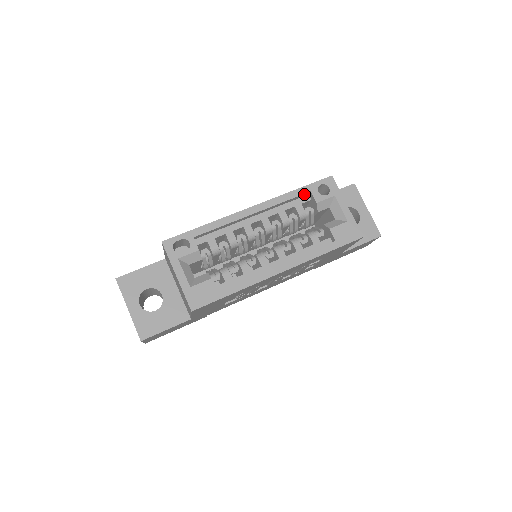
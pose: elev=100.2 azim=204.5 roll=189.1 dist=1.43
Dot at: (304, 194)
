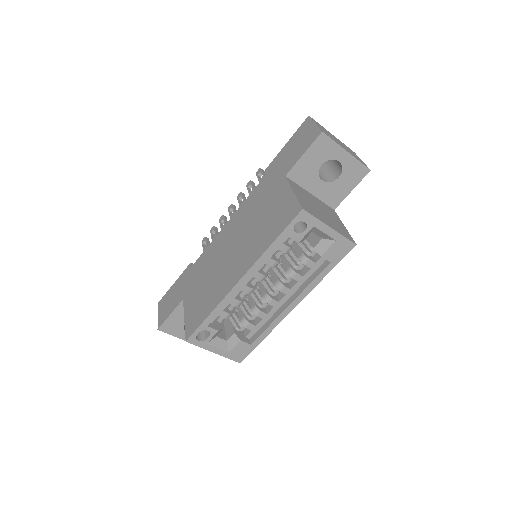
Dot at: (282, 240)
